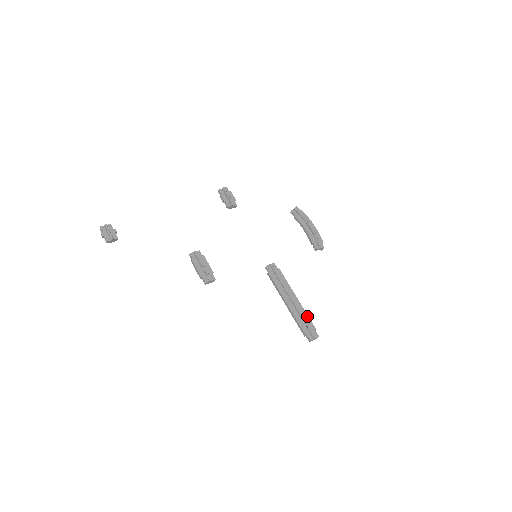
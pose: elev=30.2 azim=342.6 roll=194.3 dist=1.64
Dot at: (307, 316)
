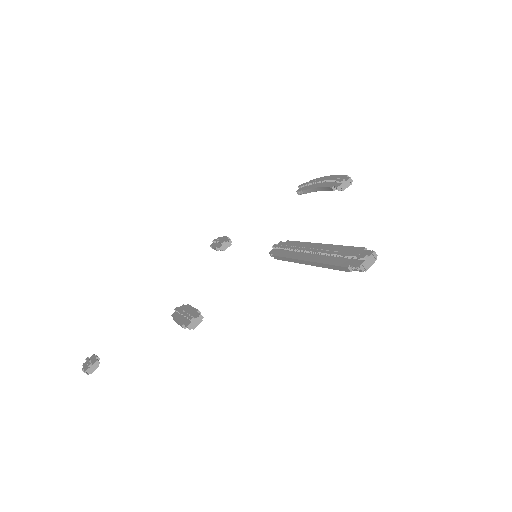
Dot at: (343, 247)
